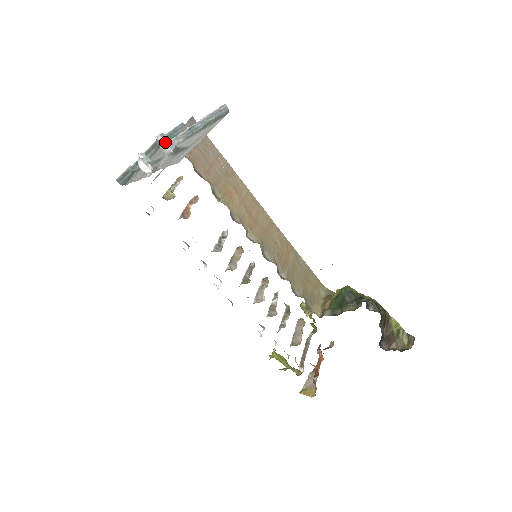
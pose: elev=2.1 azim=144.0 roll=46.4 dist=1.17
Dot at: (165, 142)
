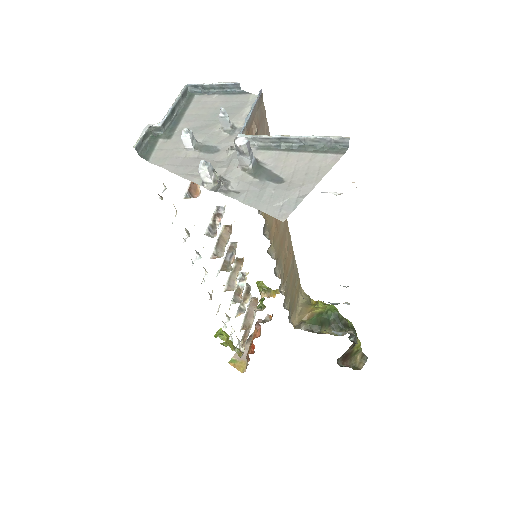
Dot at: (248, 154)
